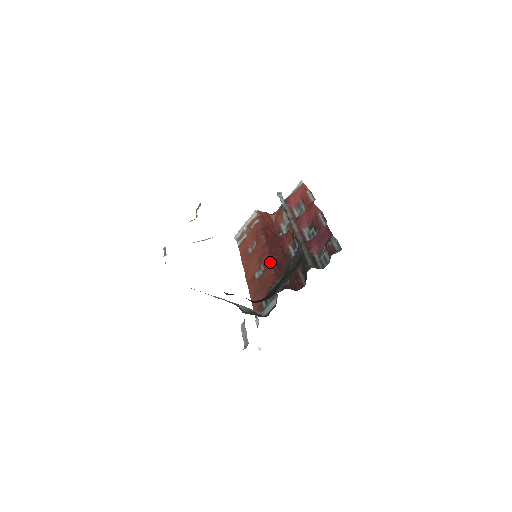
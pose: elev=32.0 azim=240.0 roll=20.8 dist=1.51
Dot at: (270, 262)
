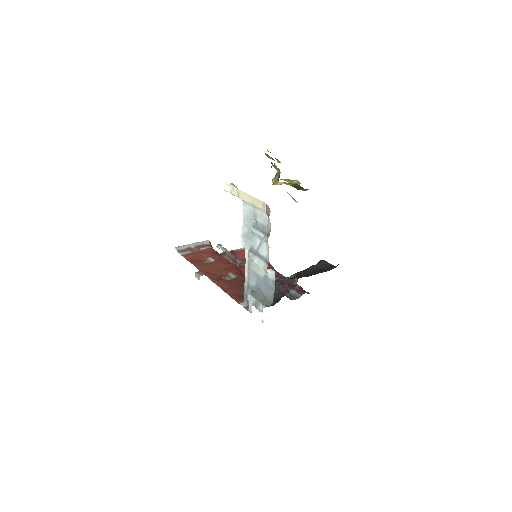
Dot at: occluded
